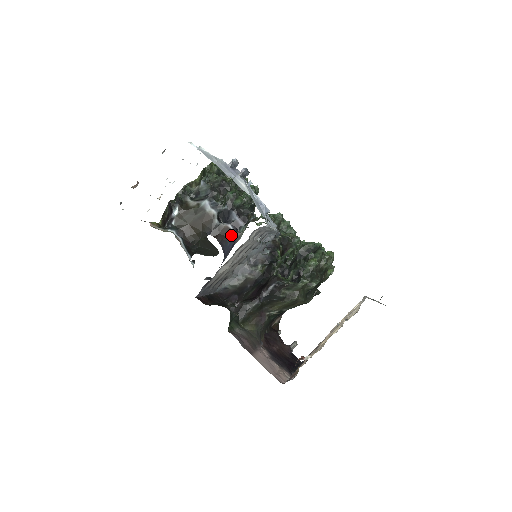
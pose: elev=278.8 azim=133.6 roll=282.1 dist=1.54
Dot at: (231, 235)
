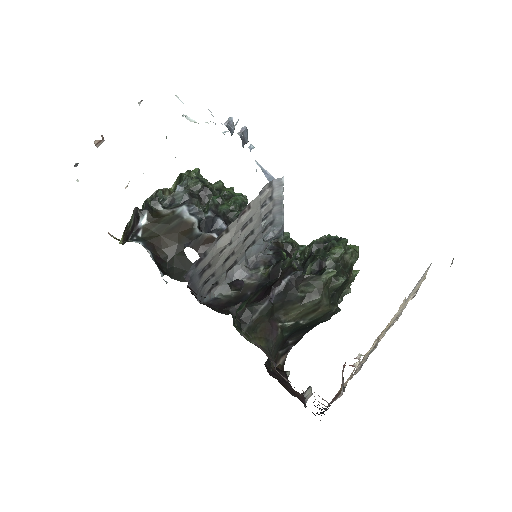
Dot at: occluded
